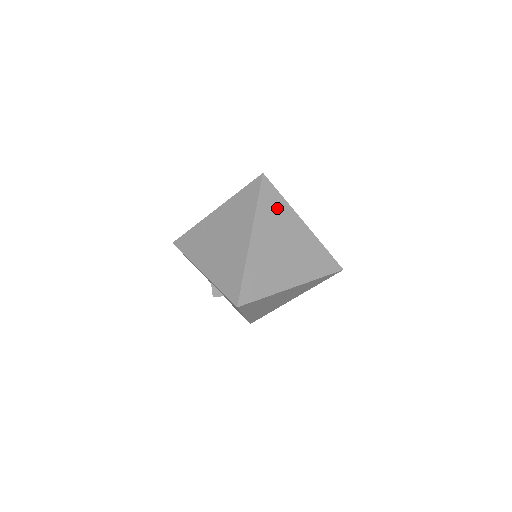
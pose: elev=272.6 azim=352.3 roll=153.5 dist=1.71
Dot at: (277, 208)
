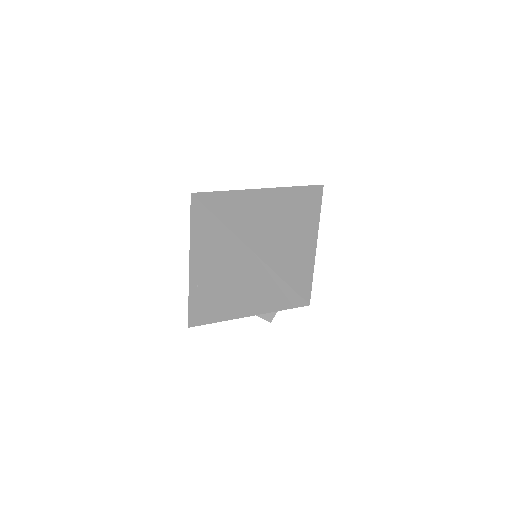
Dot at: (233, 204)
